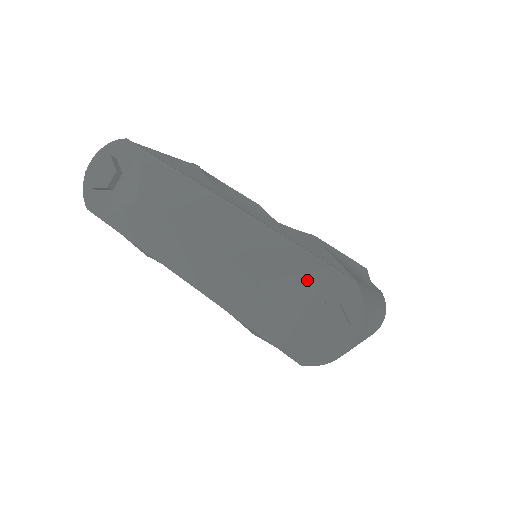
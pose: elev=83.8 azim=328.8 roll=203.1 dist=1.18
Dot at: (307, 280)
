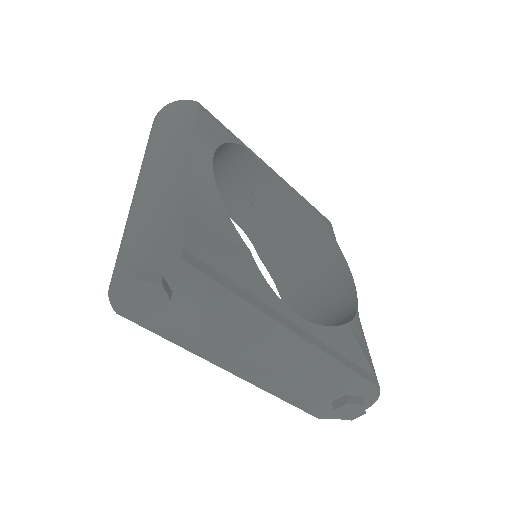
Dot at: (347, 390)
